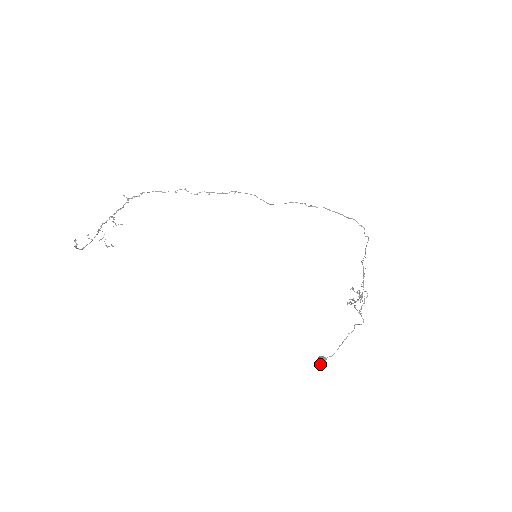
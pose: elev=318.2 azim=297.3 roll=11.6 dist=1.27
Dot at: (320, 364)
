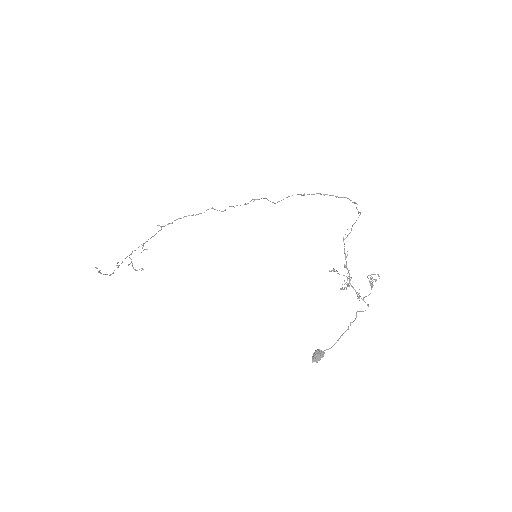
Dot at: (315, 358)
